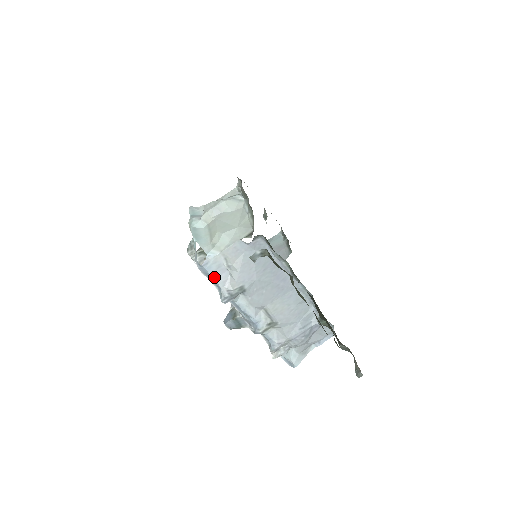
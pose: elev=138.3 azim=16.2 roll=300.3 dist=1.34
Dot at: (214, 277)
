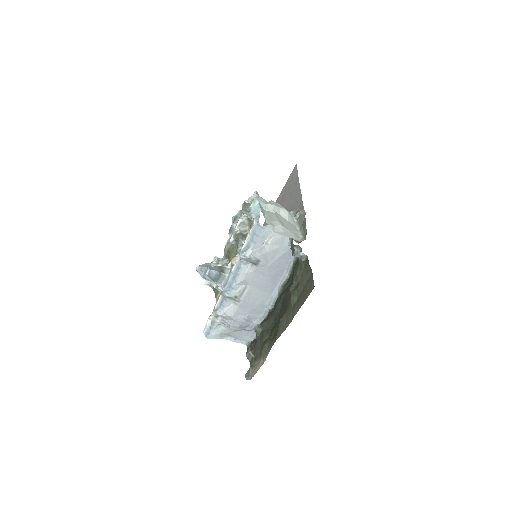
Dot at: (256, 239)
